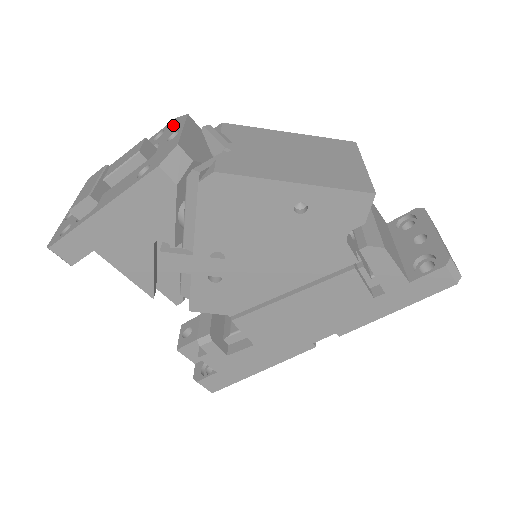
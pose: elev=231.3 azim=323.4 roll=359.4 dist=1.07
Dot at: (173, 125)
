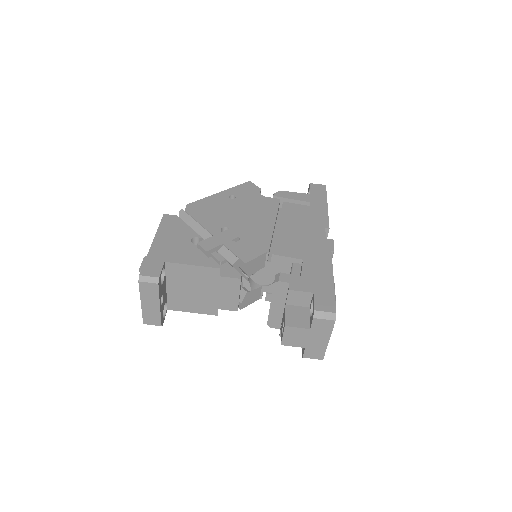
Dot at: occluded
